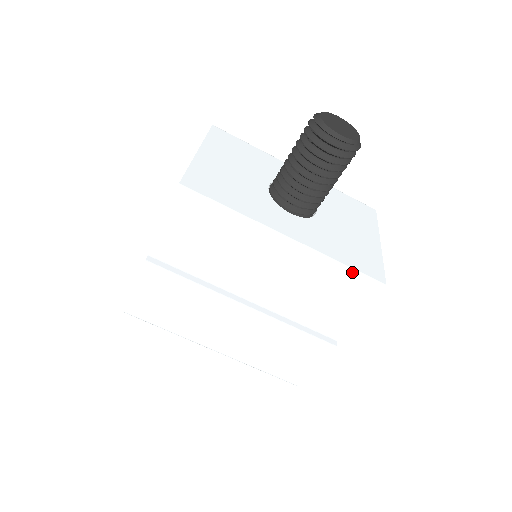
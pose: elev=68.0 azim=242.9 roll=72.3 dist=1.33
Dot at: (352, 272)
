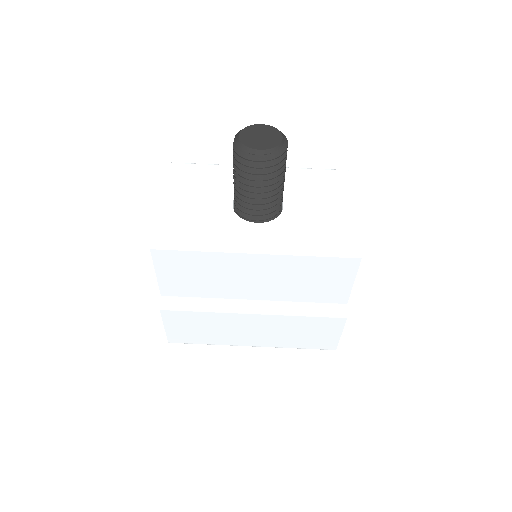
Dot at: (325, 257)
